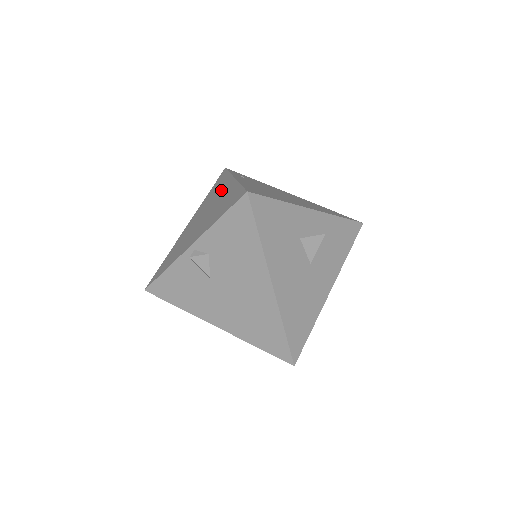
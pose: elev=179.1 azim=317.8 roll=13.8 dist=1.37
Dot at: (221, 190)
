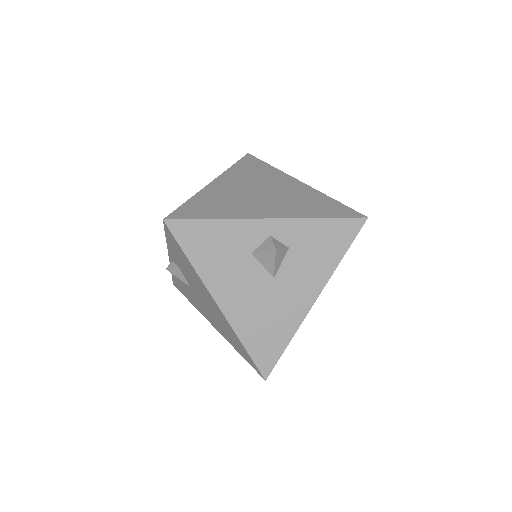
Dot at: occluded
